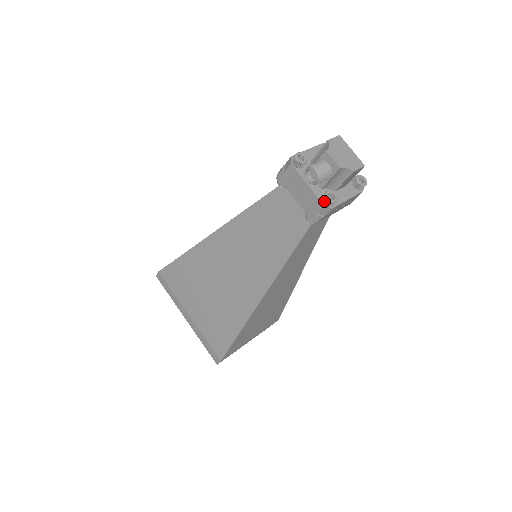
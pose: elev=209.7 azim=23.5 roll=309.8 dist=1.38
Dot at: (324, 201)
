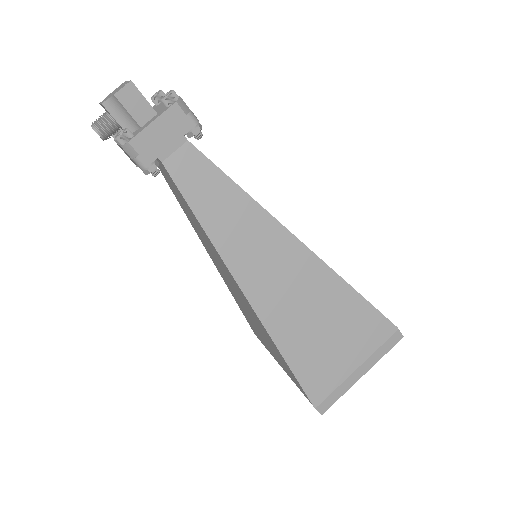
Dot at: occluded
